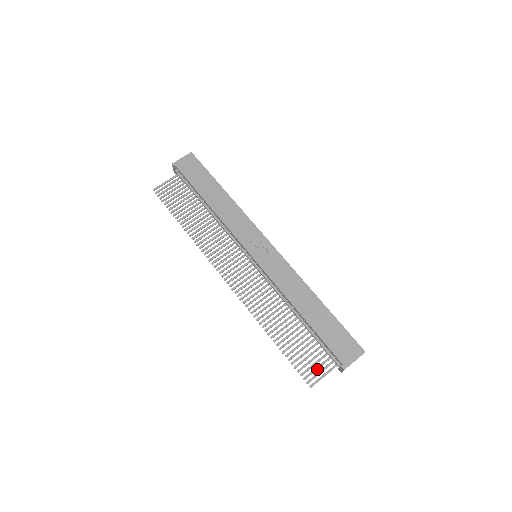
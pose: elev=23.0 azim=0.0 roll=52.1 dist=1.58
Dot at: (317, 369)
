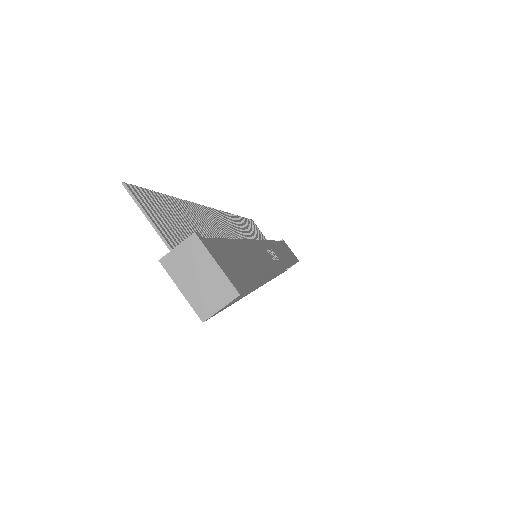
Dot at: (159, 217)
